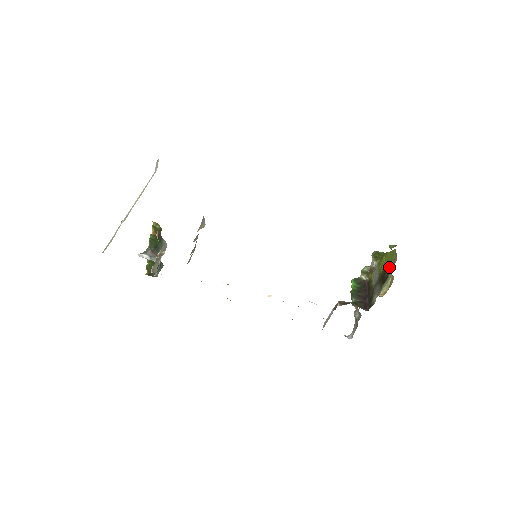
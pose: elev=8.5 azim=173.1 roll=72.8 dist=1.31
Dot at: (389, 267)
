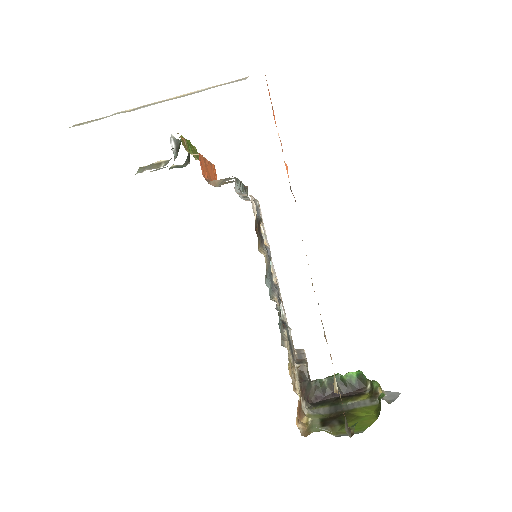
Dot at: (342, 425)
